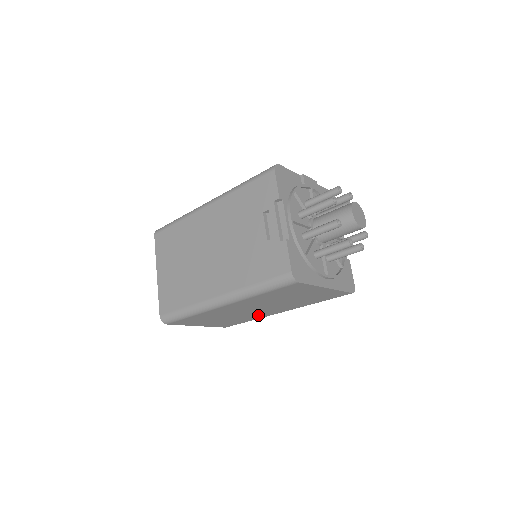
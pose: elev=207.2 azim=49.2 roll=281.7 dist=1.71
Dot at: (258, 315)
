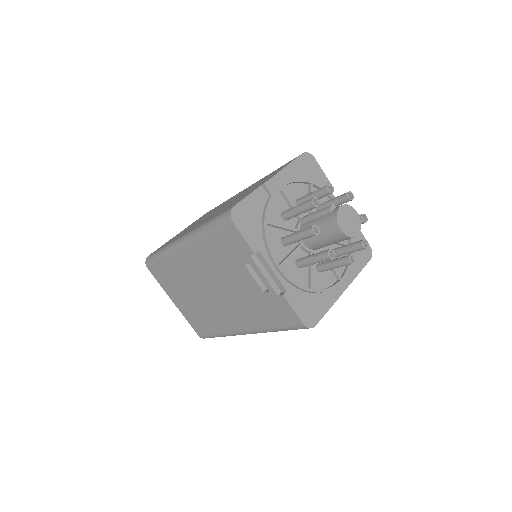
Dot at: occluded
